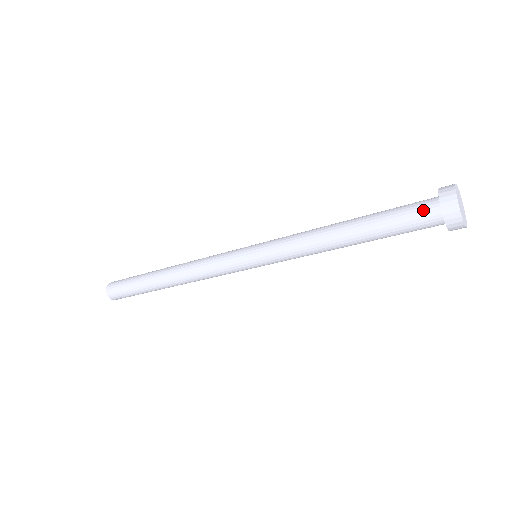
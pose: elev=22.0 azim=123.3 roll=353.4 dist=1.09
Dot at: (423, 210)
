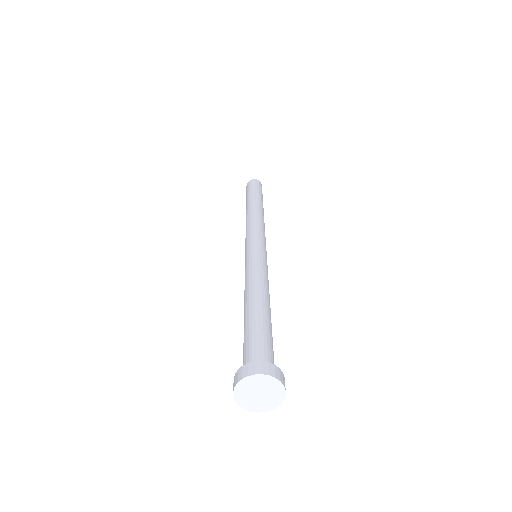
Dot at: occluded
